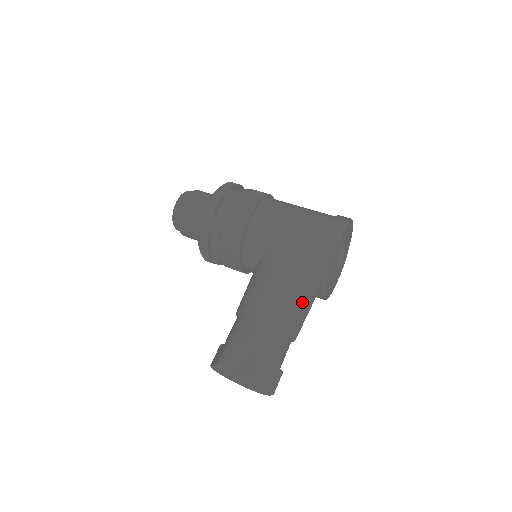
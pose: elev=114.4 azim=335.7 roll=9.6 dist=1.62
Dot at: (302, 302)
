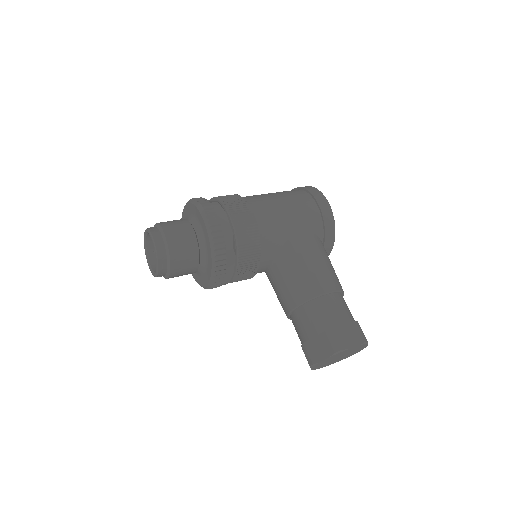
Dot at: (332, 266)
